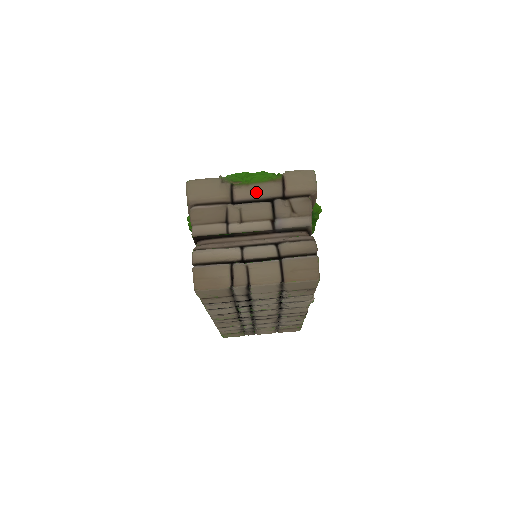
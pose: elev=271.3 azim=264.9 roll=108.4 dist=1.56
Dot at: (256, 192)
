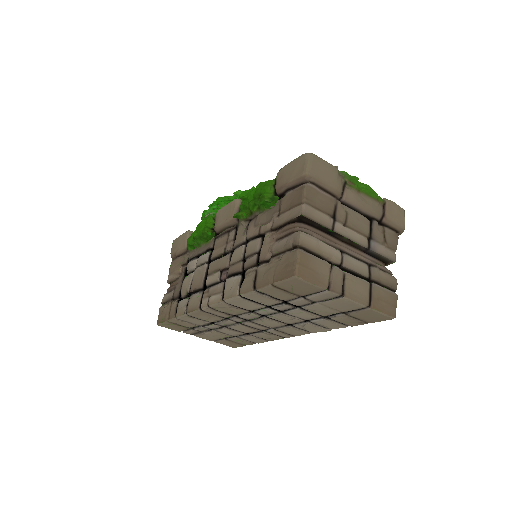
Dot at: (363, 203)
